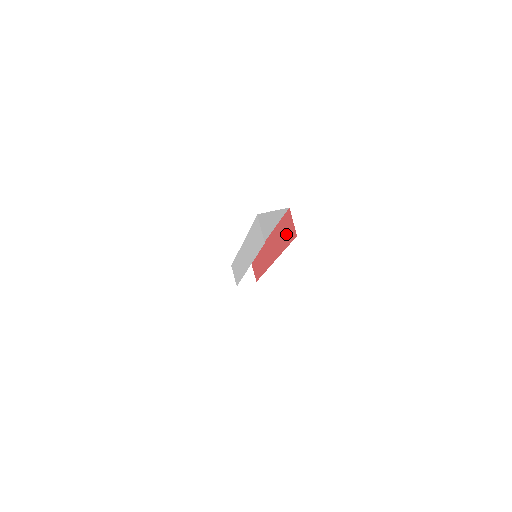
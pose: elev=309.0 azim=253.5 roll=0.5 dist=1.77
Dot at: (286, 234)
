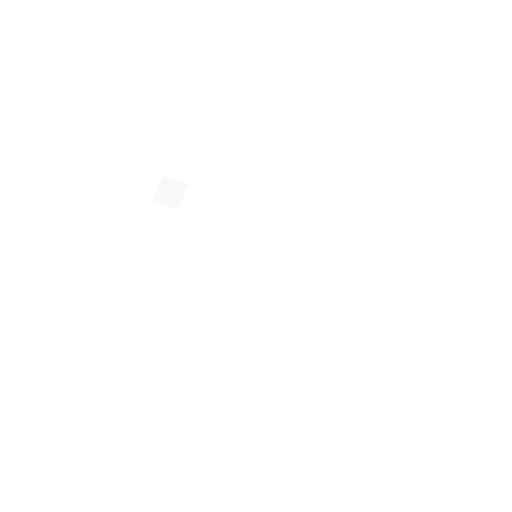
Dot at: occluded
